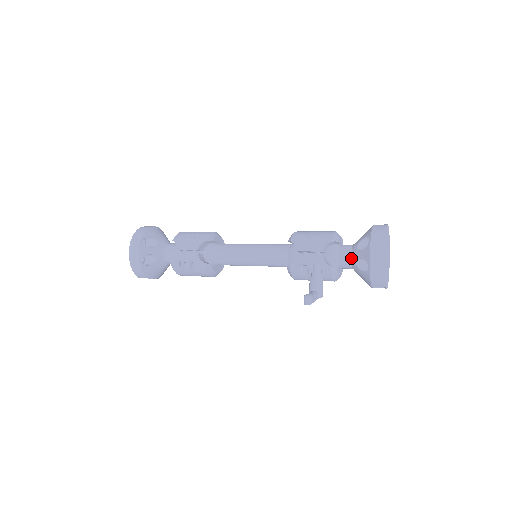
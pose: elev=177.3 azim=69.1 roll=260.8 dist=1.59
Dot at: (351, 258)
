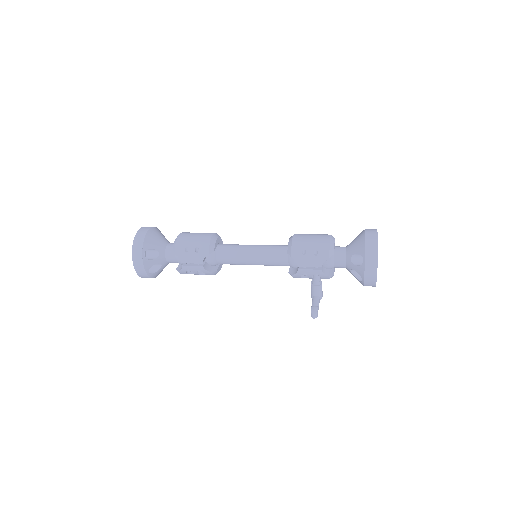
Dot at: (345, 265)
